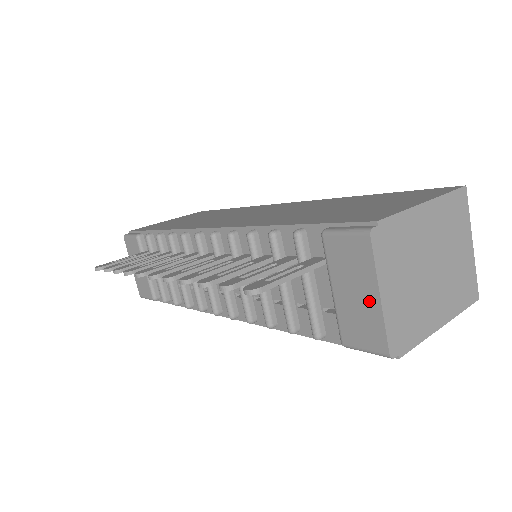
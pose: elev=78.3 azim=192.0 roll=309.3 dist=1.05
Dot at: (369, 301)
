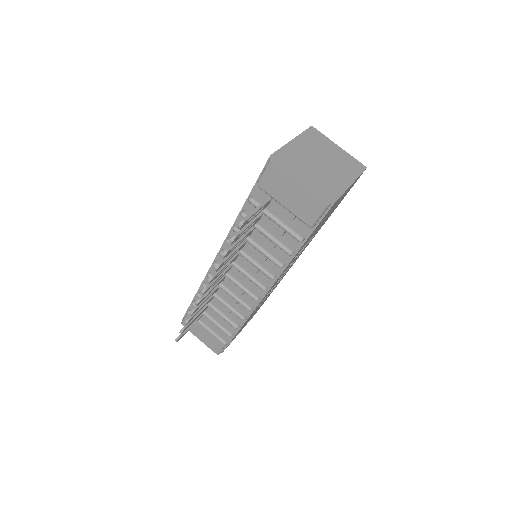
Dot at: (297, 190)
